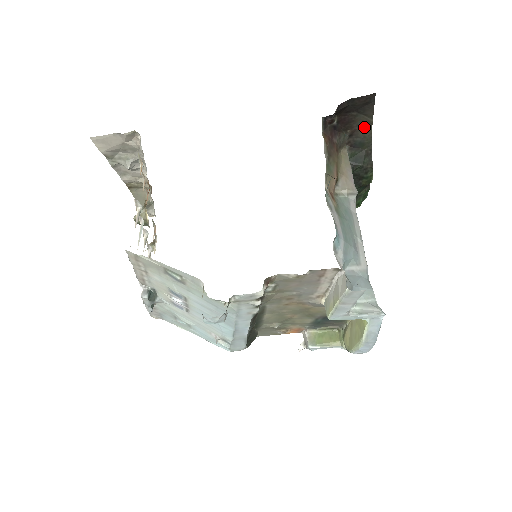
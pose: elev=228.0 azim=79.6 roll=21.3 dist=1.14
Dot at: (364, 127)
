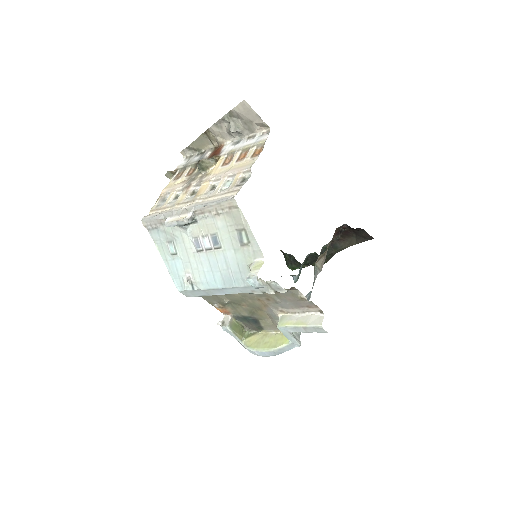
Dot at: (348, 243)
